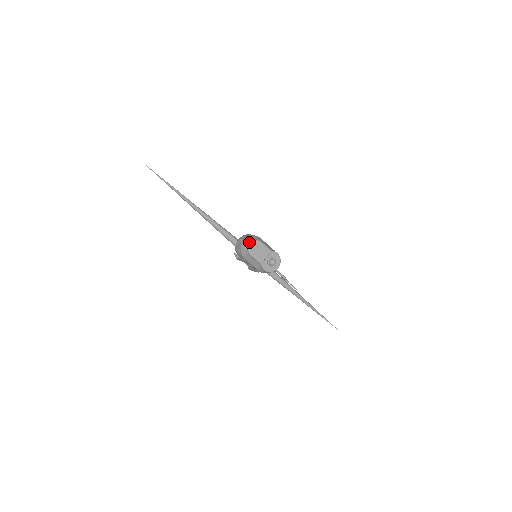
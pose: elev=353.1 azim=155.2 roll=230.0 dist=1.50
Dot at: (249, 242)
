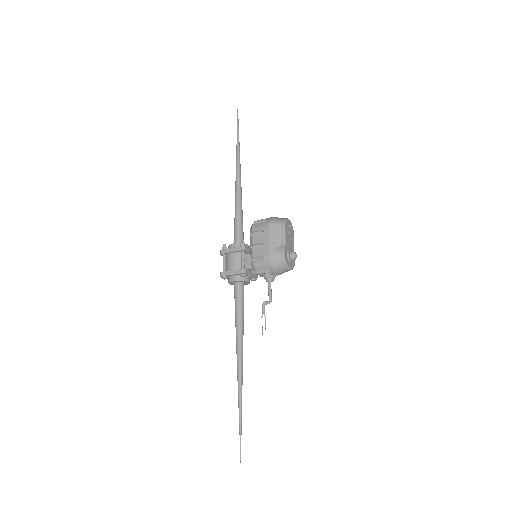
Dot at: occluded
